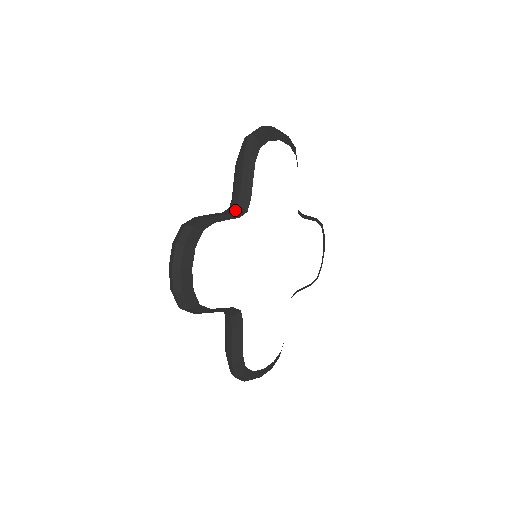
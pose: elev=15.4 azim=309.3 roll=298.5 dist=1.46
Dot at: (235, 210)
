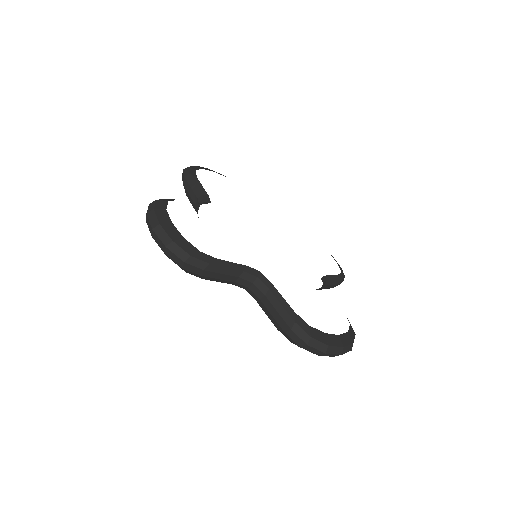
Dot at: occluded
